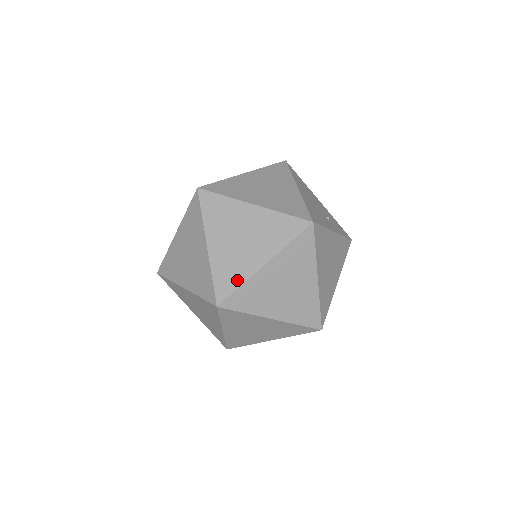
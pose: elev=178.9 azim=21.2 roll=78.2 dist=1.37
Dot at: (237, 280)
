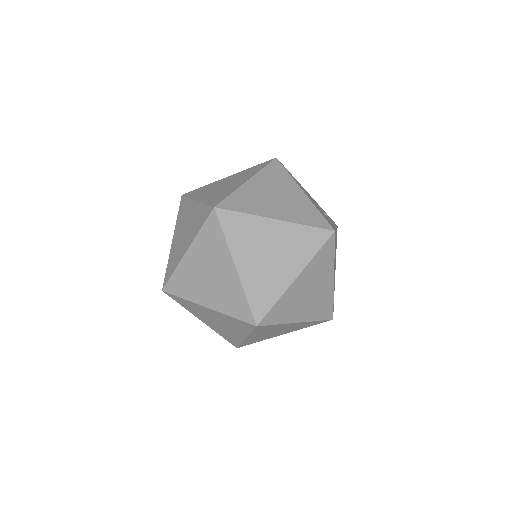
Dot at: (272, 297)
